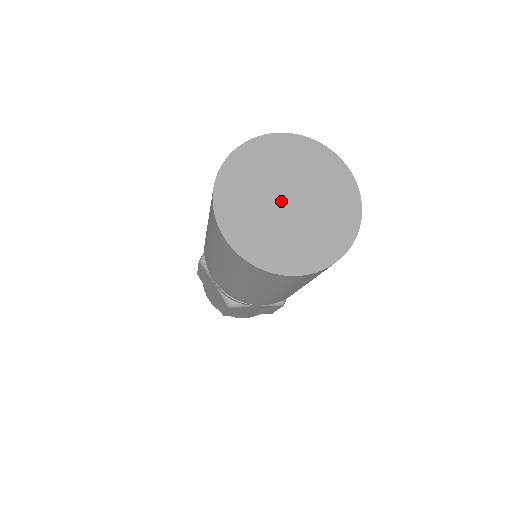
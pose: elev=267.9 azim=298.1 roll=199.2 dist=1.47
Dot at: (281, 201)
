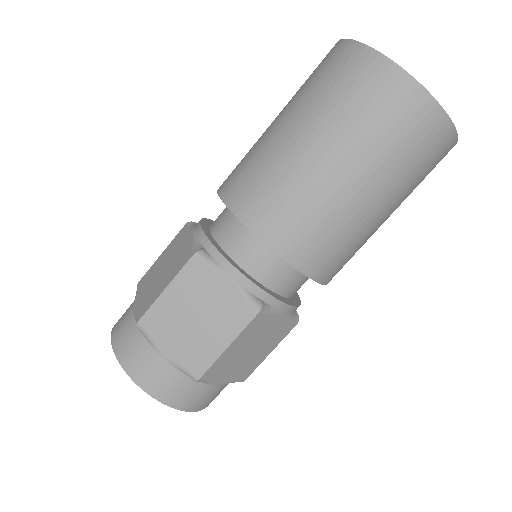
Dot at: occluded
